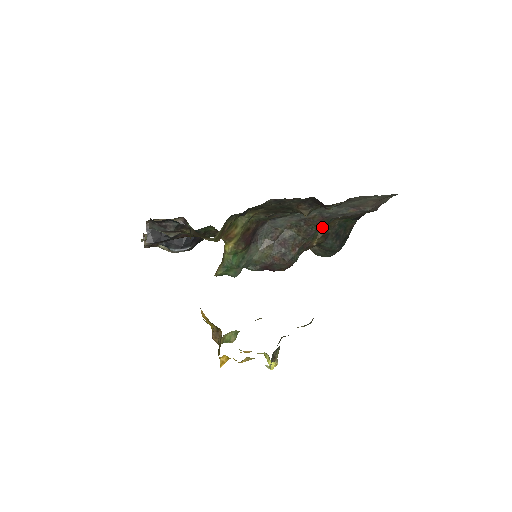
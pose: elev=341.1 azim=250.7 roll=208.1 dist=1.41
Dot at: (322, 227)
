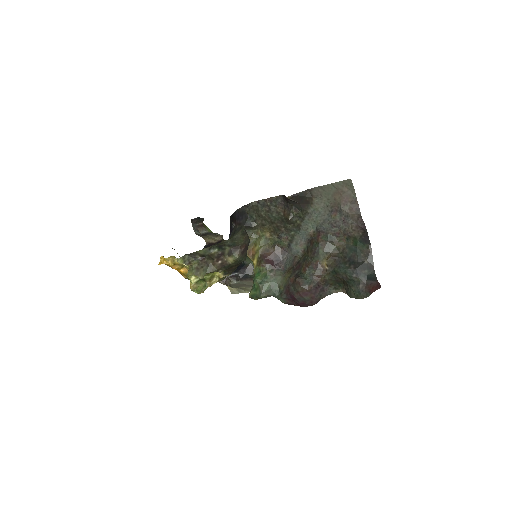
Dot at: (325, 245)
